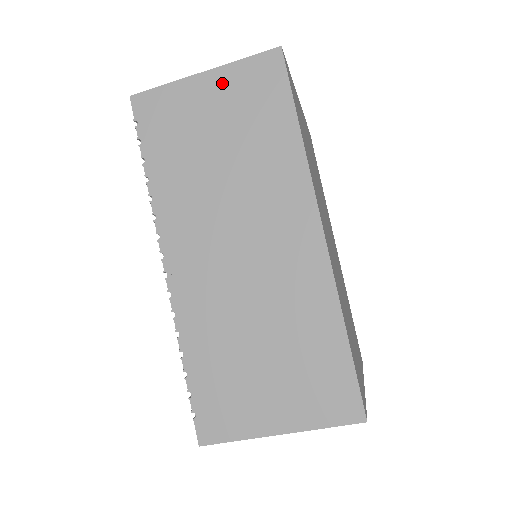
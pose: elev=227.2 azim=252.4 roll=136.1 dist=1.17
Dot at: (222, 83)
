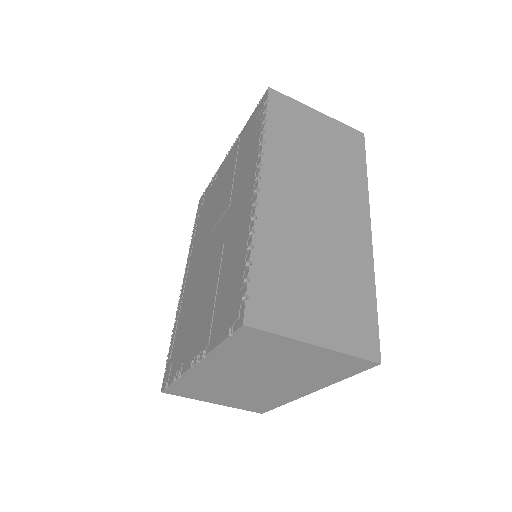
Dot at: (328, 124)
